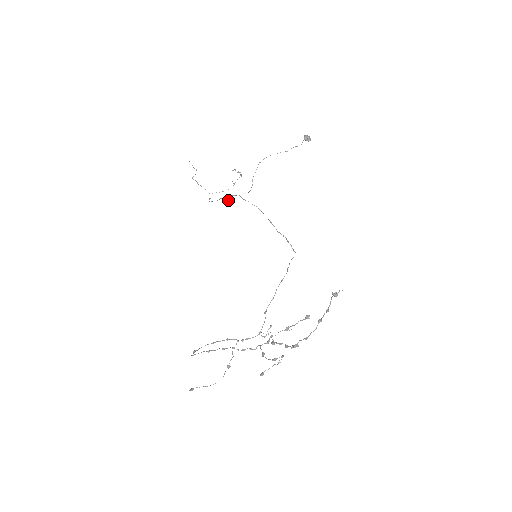
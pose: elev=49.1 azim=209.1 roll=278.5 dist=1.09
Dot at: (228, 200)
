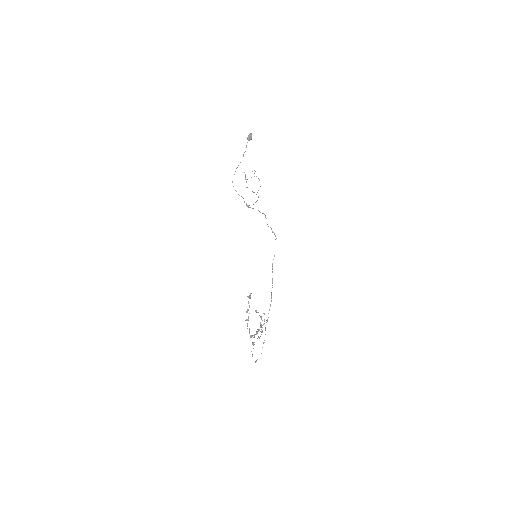
Dot at: occluded
